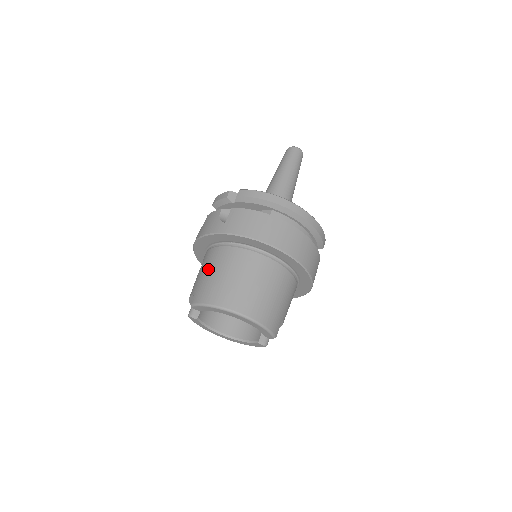
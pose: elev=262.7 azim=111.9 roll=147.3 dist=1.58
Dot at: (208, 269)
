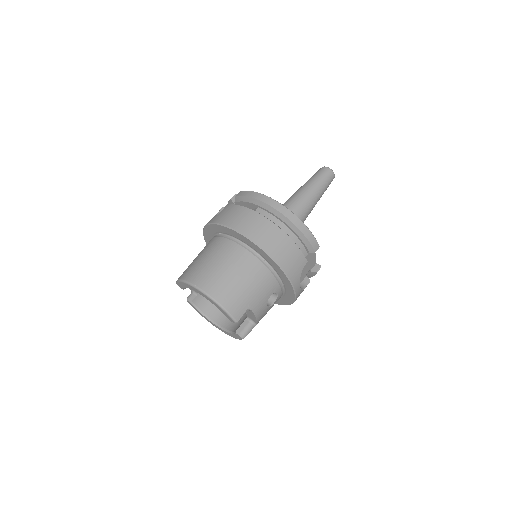
Dot at: occluded
